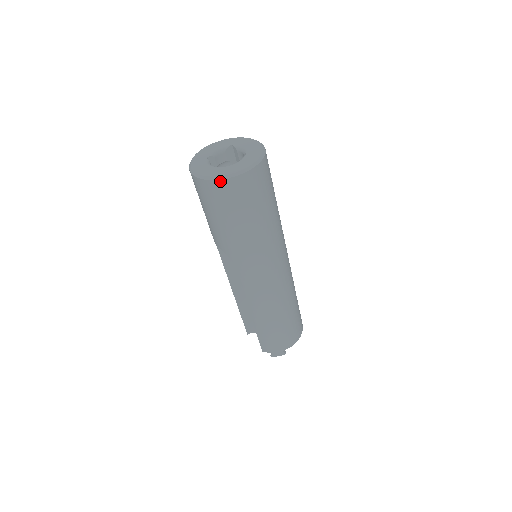
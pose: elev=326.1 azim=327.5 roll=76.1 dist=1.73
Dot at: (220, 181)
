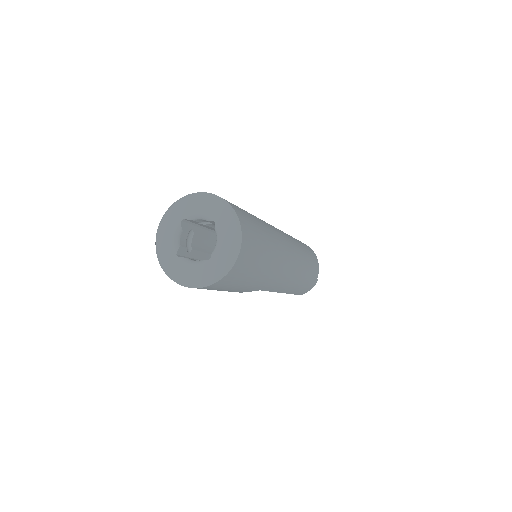
Dot at: (226, 275)
